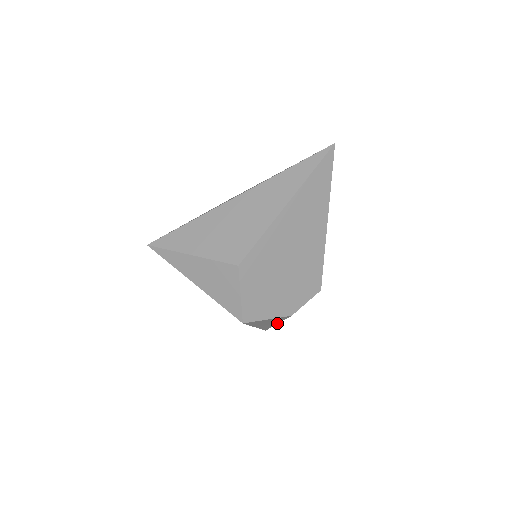
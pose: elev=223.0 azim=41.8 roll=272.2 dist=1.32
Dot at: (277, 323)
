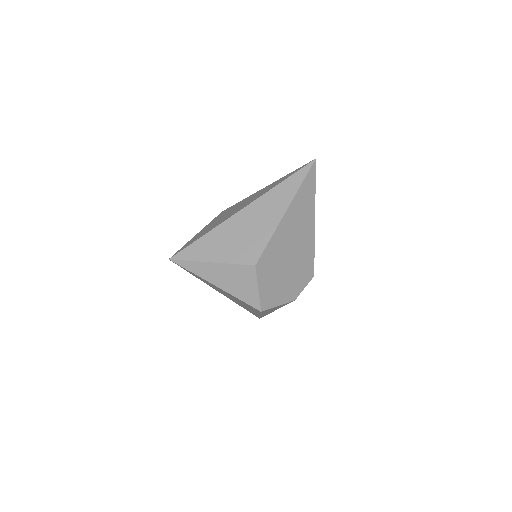
Dot at: occluded
